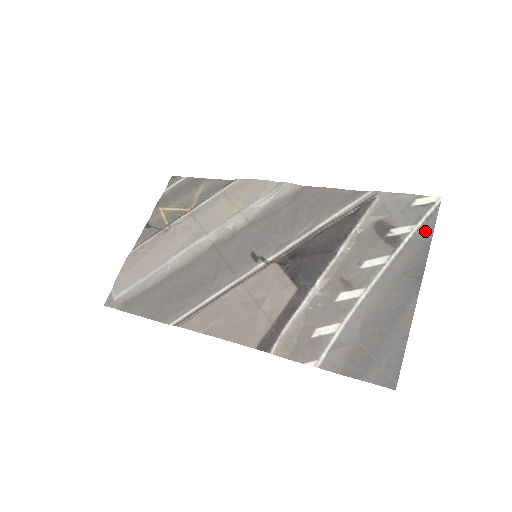
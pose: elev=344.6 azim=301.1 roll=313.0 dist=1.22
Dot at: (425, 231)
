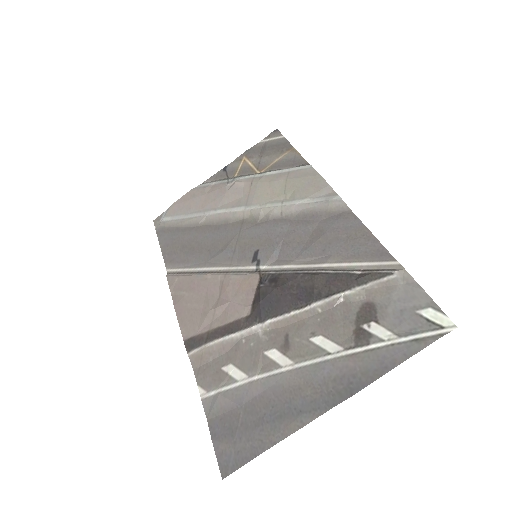
Dot at: (398, 352)
